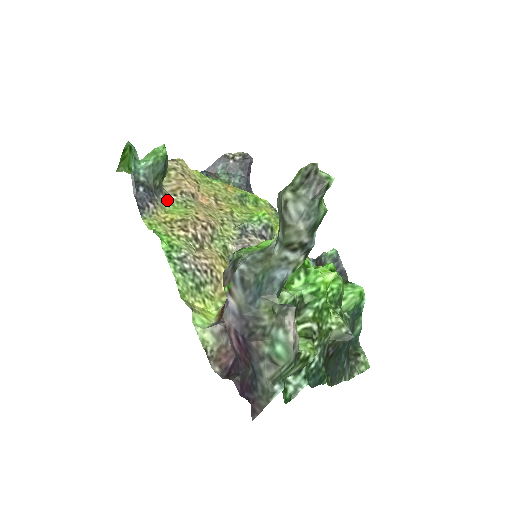
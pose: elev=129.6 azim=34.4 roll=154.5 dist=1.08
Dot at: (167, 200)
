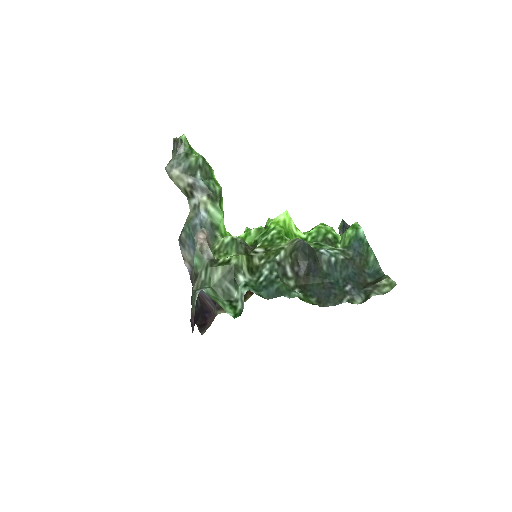
Dot at: occluded
